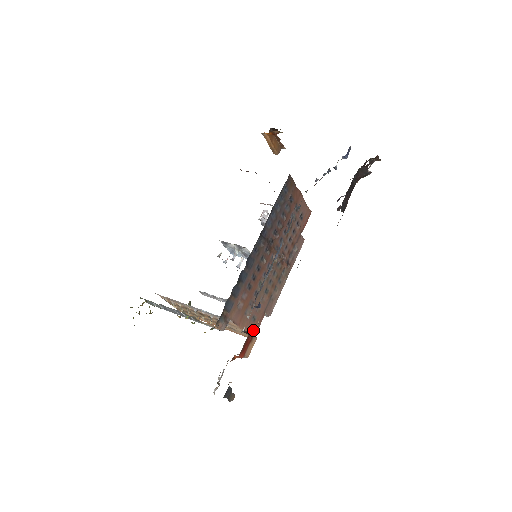
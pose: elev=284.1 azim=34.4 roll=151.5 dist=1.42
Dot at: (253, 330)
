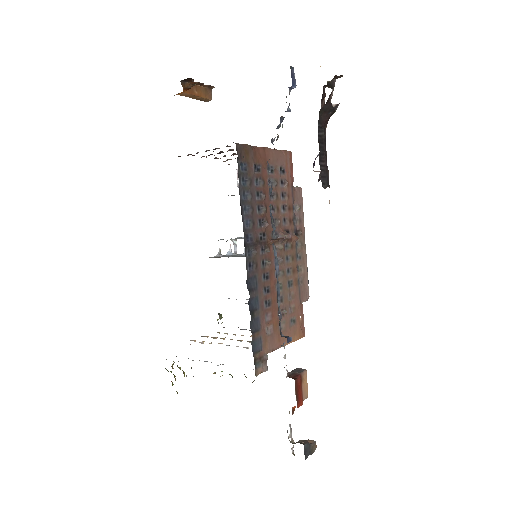
Dot at: (299, 330)
